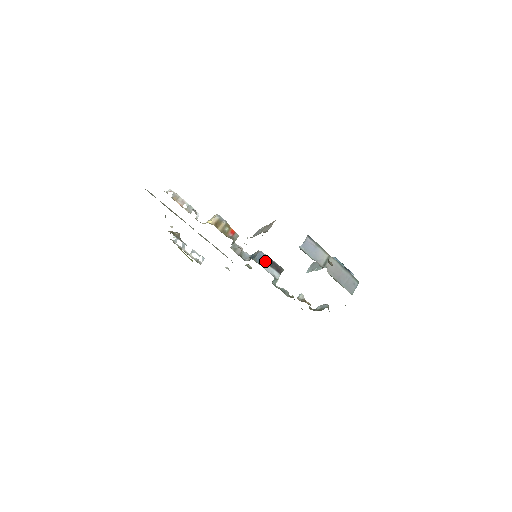
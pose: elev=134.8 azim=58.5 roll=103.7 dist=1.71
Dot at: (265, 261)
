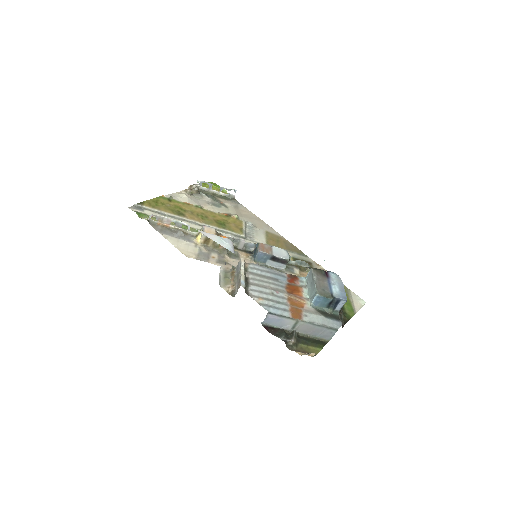
Dot at: (267, 258)
